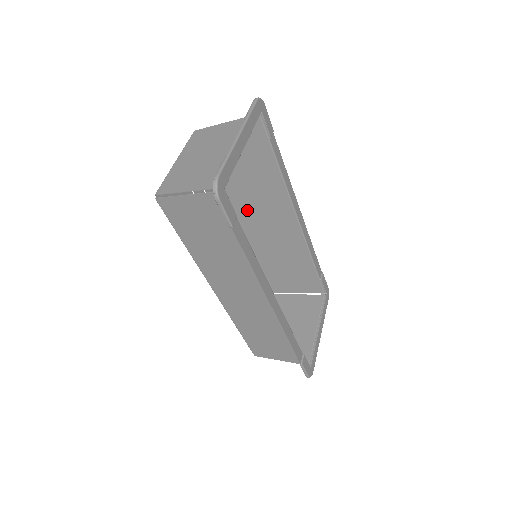
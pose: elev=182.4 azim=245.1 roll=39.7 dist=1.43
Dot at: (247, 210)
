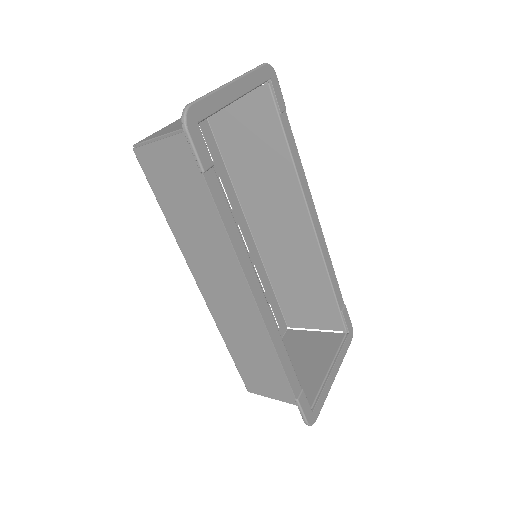
Dot at: (256, 210)
